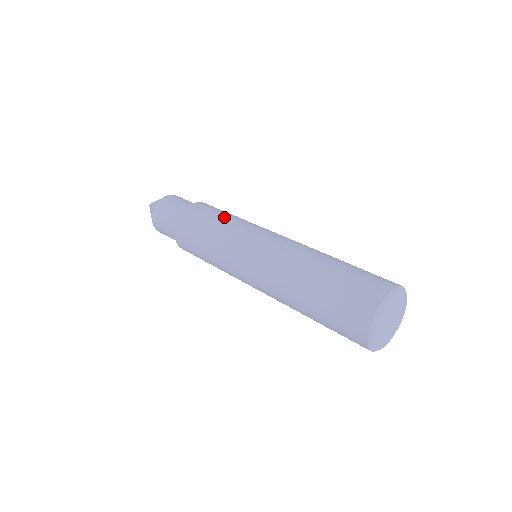
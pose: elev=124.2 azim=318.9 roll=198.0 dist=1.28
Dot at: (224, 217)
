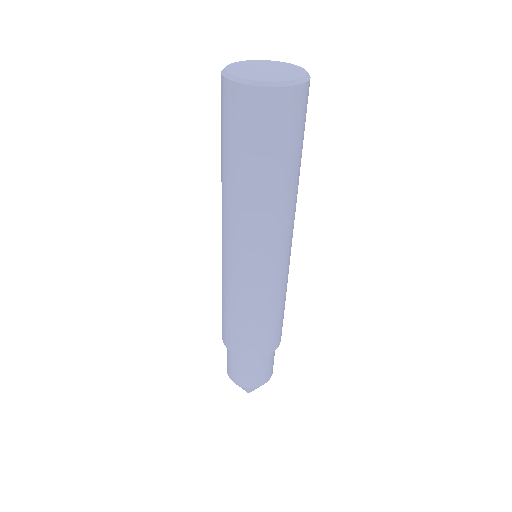
Dot at: occluded
